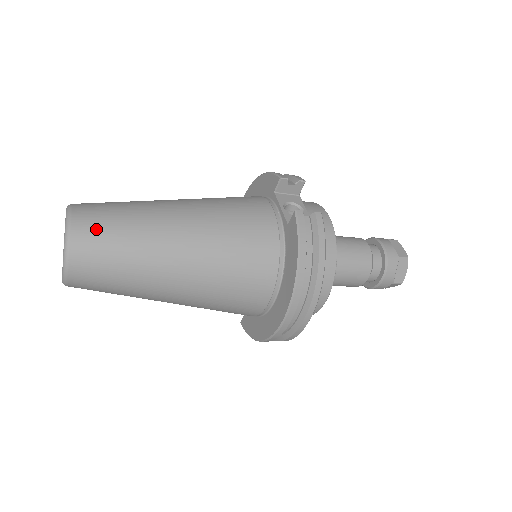
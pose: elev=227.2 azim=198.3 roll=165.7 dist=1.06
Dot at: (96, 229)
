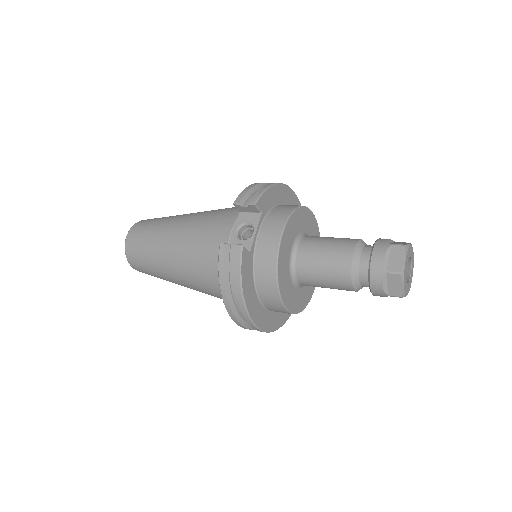
Dot at: (135, 246)
